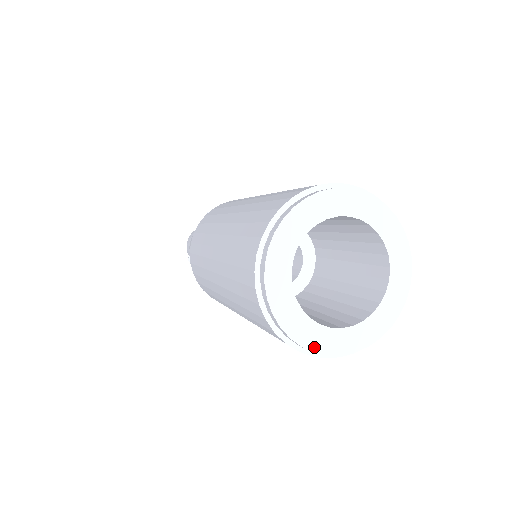
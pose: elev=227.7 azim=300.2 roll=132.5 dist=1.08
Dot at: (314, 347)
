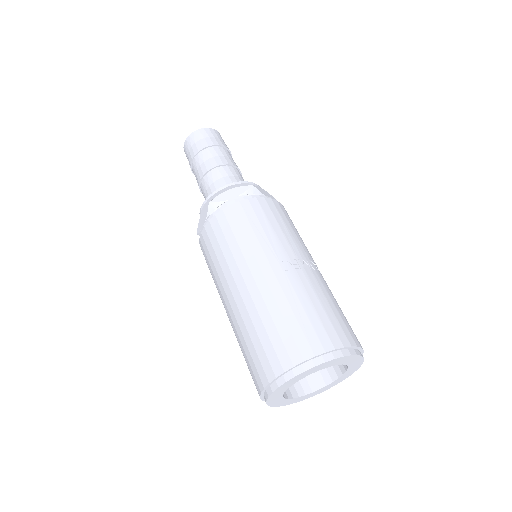
Dot at: (295, 402)
